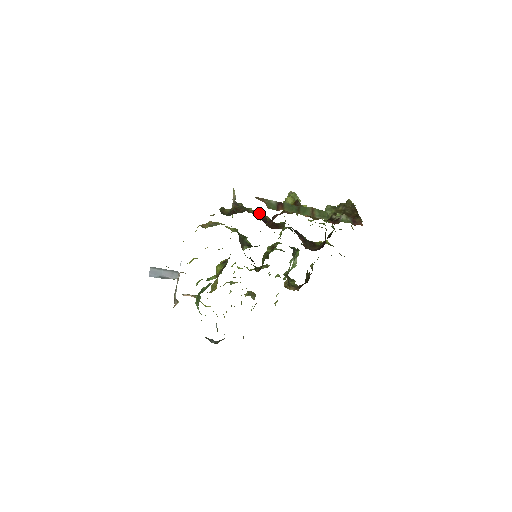
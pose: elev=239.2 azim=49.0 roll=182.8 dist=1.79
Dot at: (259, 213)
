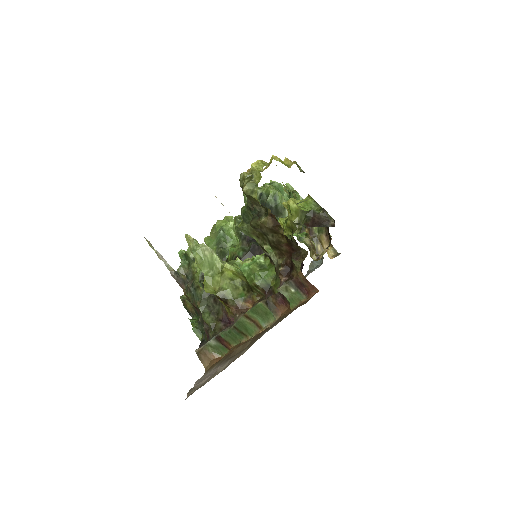
Dot at: occluded
